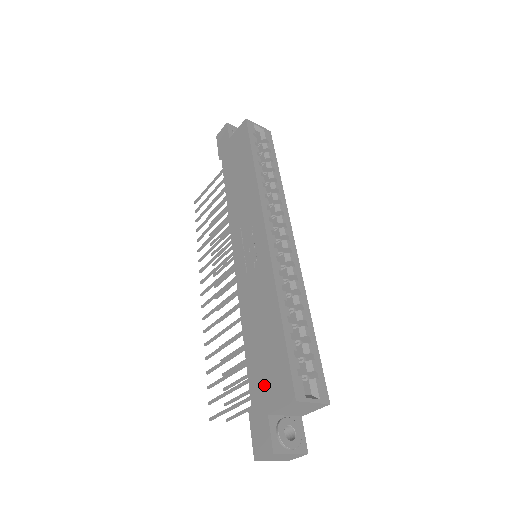
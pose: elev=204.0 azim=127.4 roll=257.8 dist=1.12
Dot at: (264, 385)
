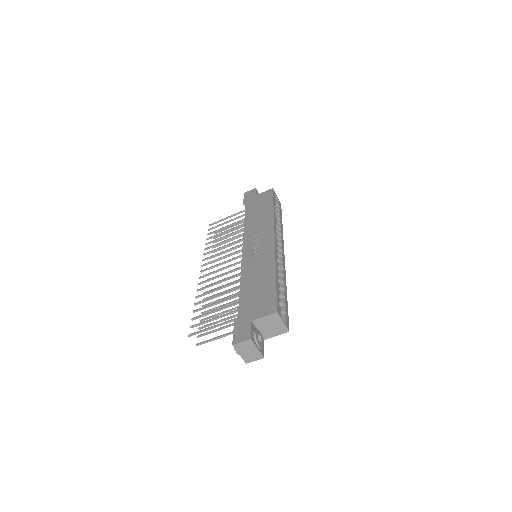
Dot at: (252, 307)
